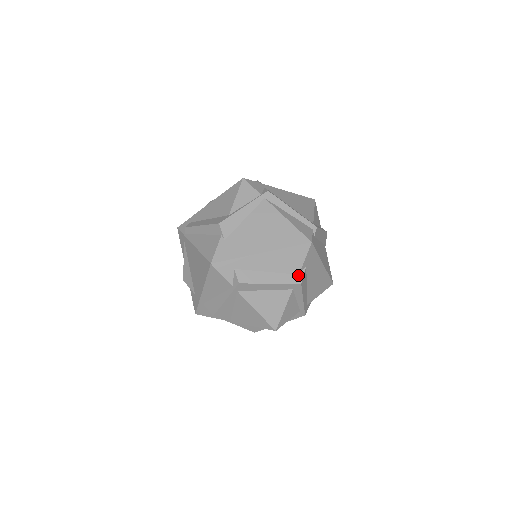
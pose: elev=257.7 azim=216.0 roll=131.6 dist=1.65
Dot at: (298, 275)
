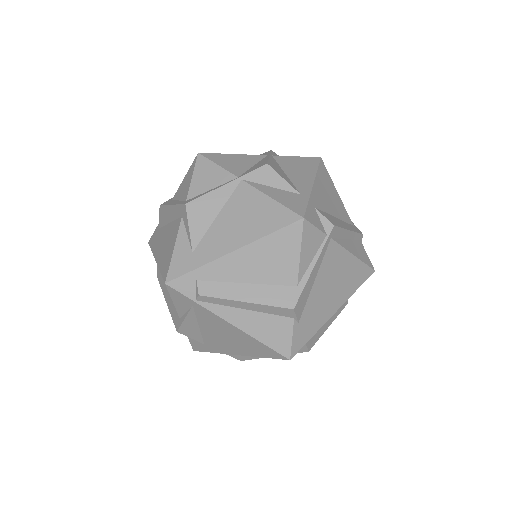
Dot at: occluded
